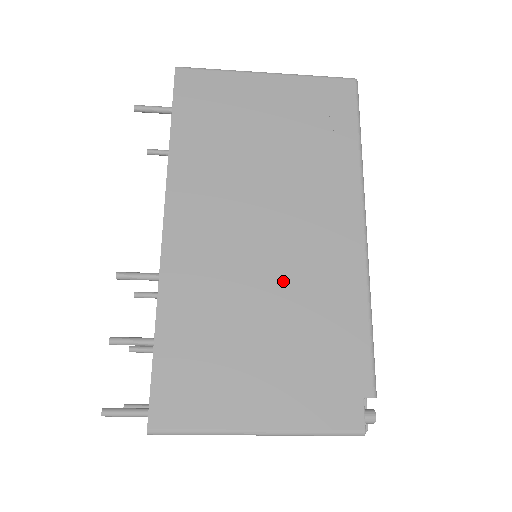
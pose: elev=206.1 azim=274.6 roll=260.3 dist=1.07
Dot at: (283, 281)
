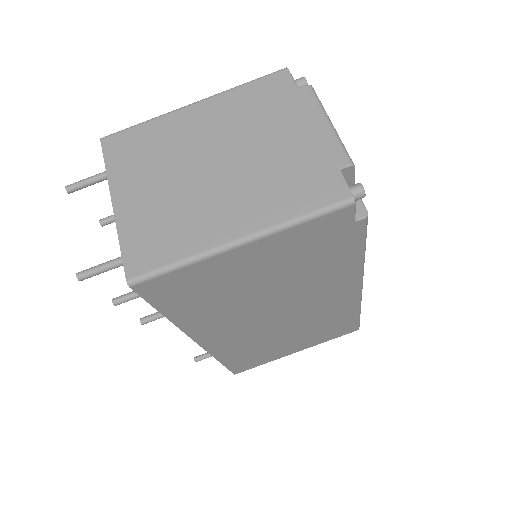
Dot at: occluded
